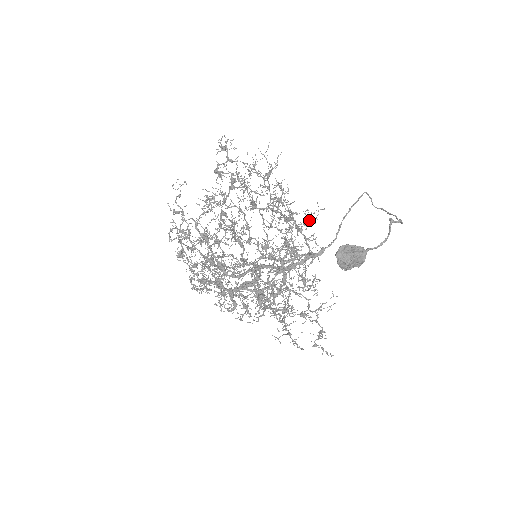
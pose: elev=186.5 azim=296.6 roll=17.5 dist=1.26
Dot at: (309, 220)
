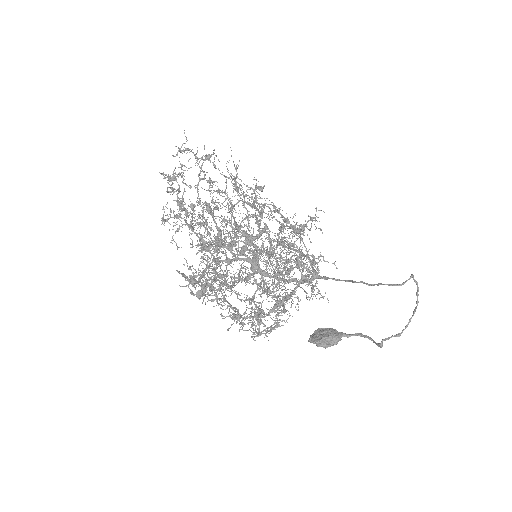
Dot at: occluded
